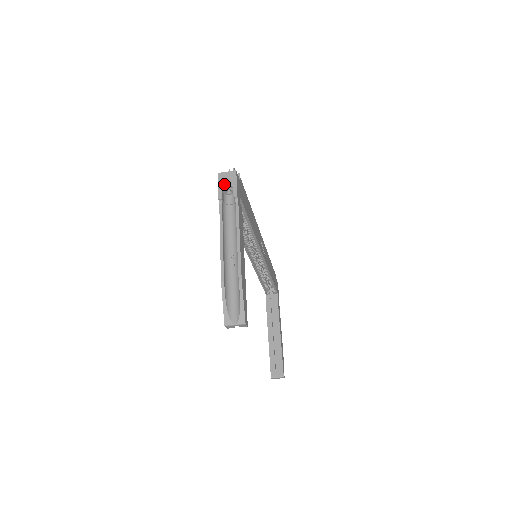
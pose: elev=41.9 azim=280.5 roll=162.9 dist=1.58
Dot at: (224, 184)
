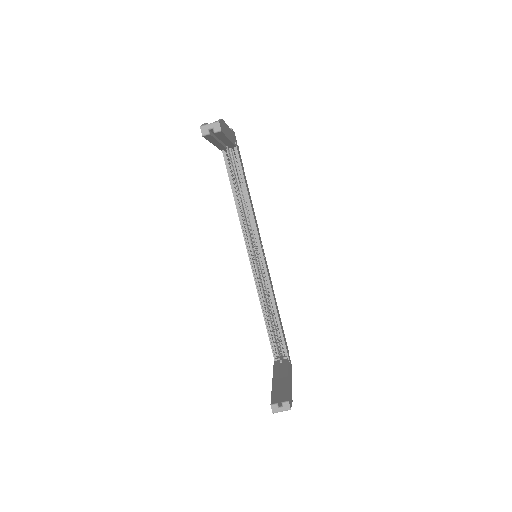
Dot at: occluded
